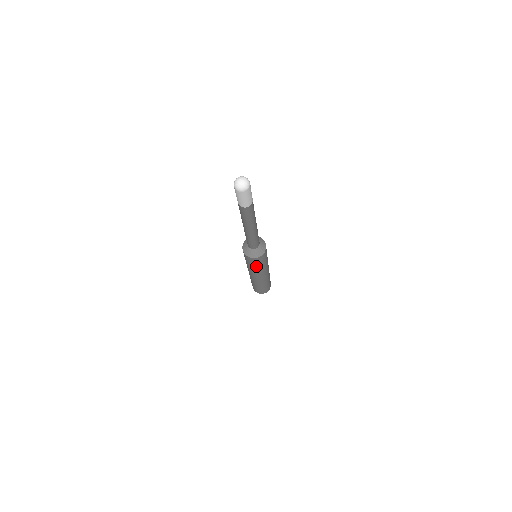
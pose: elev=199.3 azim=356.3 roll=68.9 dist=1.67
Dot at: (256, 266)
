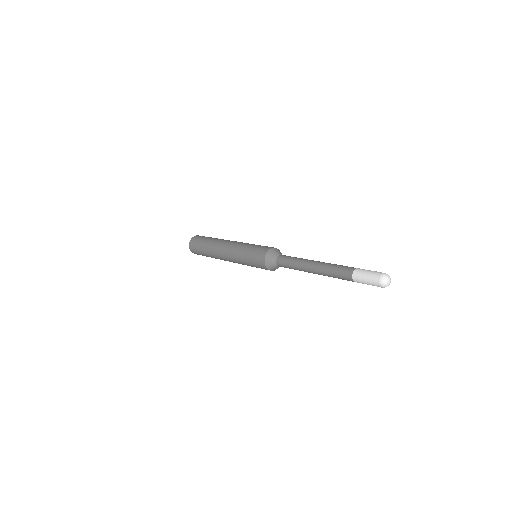
Dot at: (252, 265)
